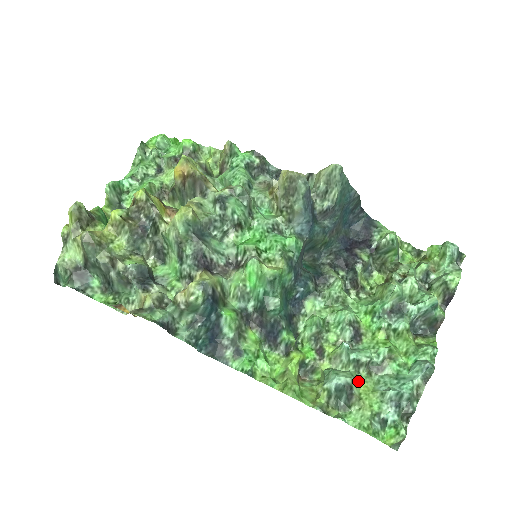
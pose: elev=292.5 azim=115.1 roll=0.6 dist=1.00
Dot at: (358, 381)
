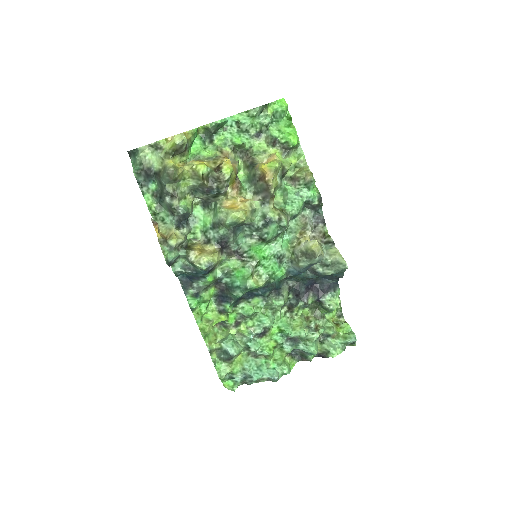
Dot at: (240, 354)
